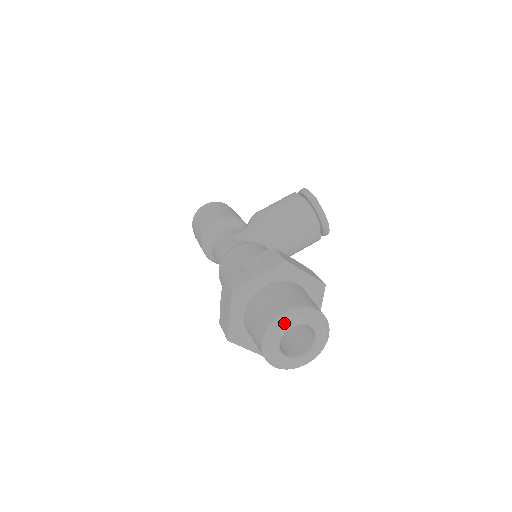
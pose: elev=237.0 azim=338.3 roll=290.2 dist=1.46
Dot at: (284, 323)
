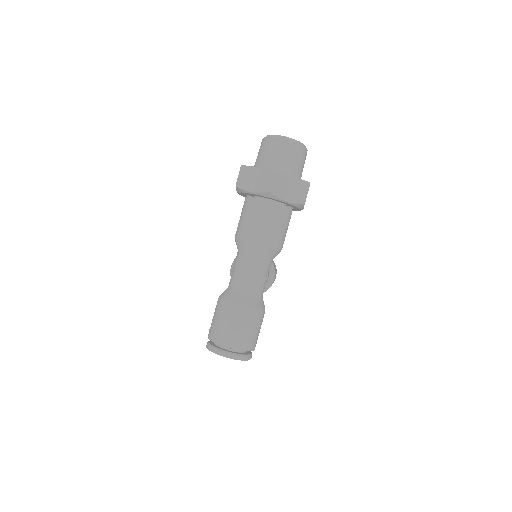
Dot at: occluded
